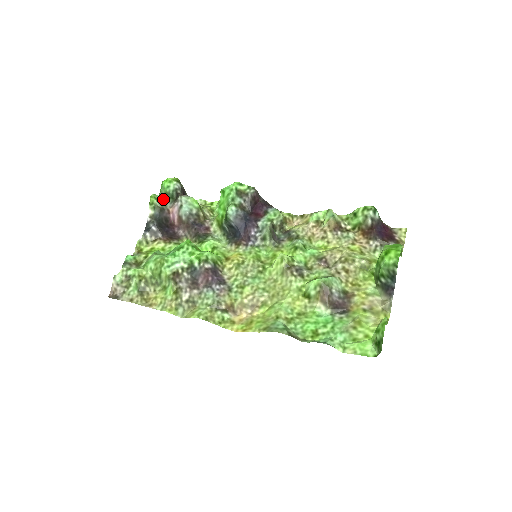
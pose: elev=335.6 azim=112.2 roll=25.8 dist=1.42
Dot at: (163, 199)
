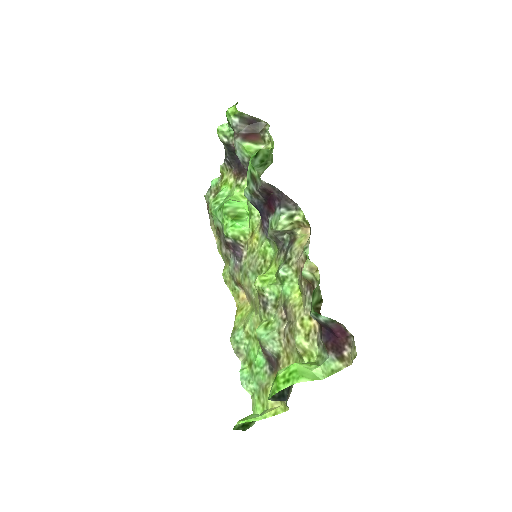
Dot at: (231, 129)
